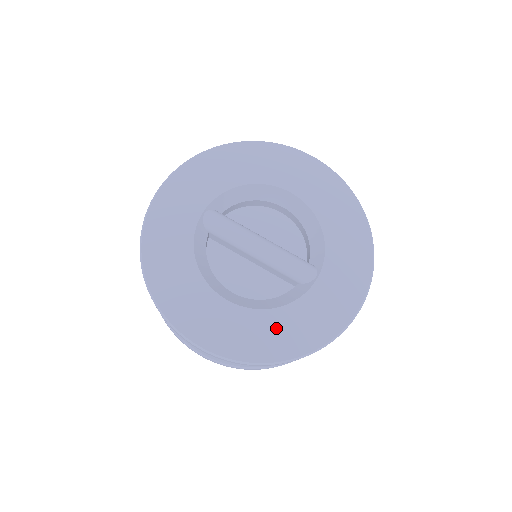
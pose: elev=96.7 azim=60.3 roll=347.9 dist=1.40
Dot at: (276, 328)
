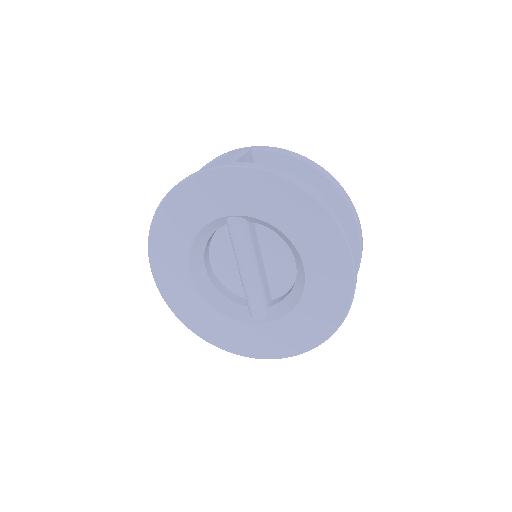
Dot at: (204, 316)
